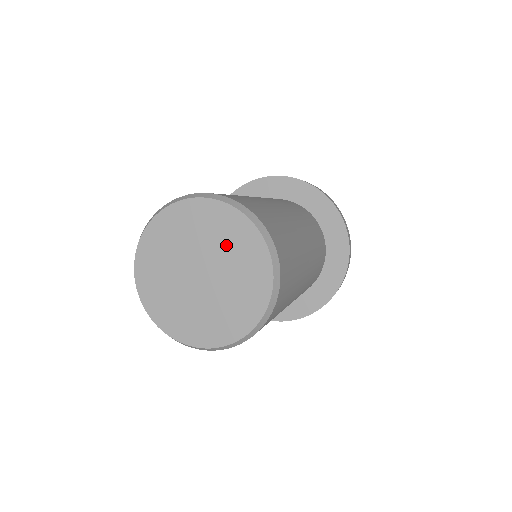
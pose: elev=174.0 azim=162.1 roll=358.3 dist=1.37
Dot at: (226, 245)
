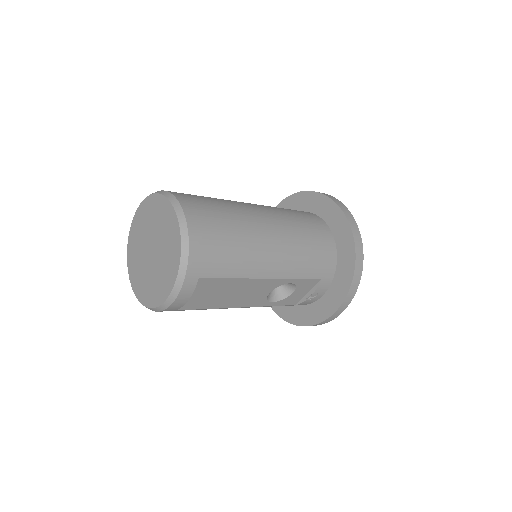
Dot at: (154, 220)
